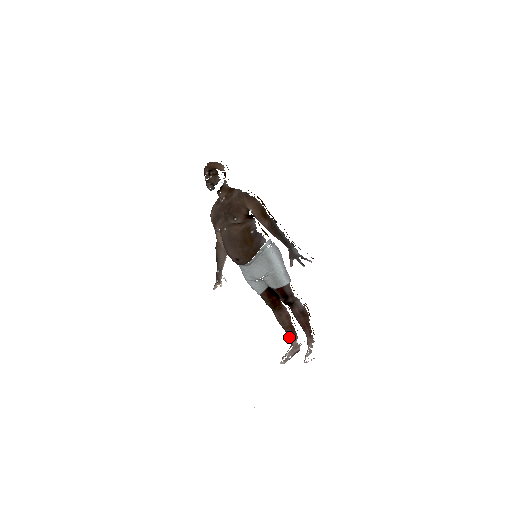
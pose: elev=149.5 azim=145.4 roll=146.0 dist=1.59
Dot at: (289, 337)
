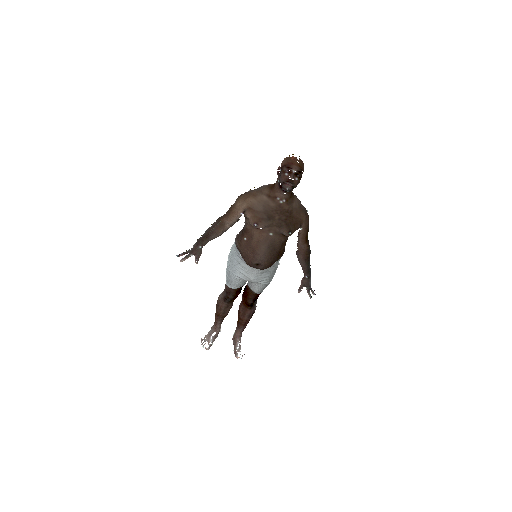
Dot at: (216, 323)
